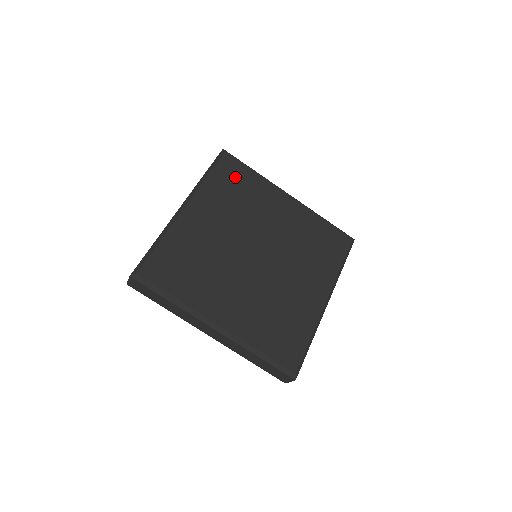
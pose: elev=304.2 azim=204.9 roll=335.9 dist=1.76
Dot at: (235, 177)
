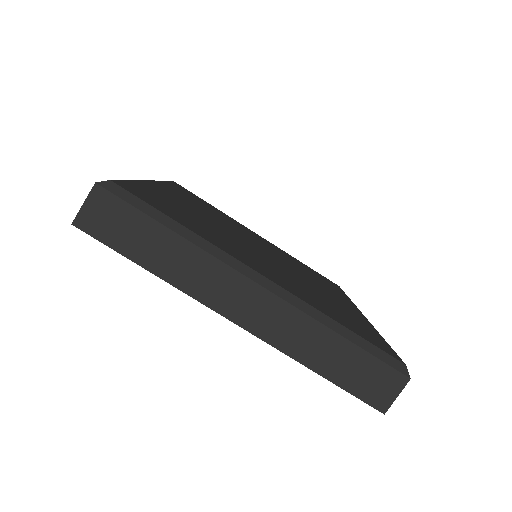
Dot at: (194, 197)
